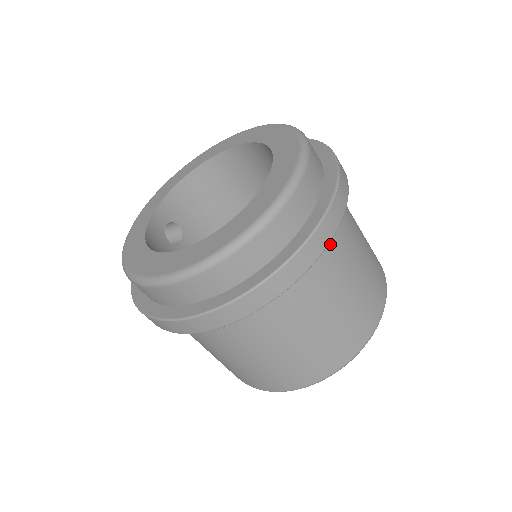
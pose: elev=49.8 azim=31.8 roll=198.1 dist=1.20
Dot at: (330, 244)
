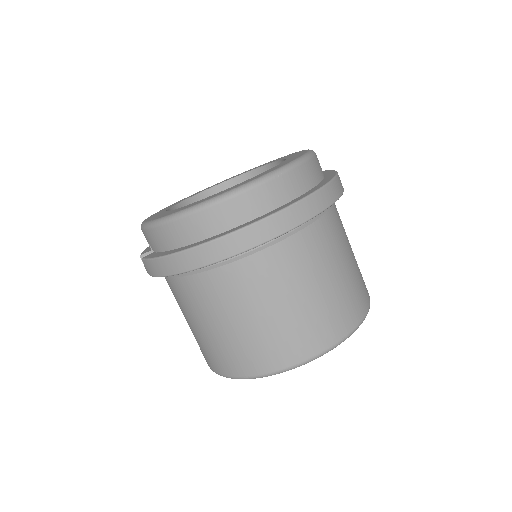
Dot at: occluded
